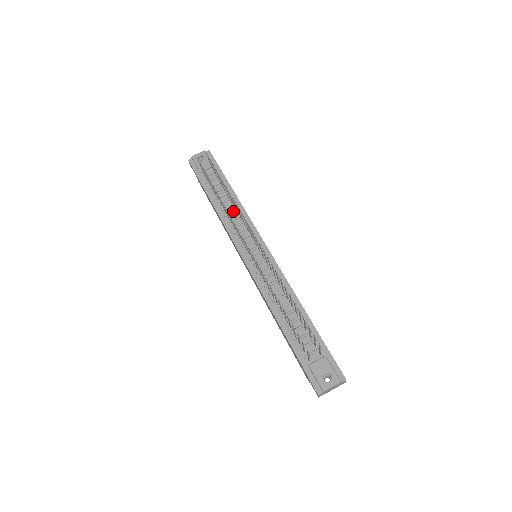
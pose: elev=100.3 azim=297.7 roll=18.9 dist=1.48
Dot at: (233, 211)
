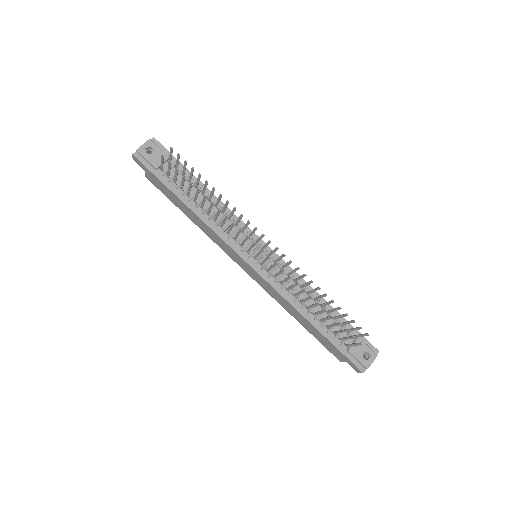
Dot at: (216, 212)
